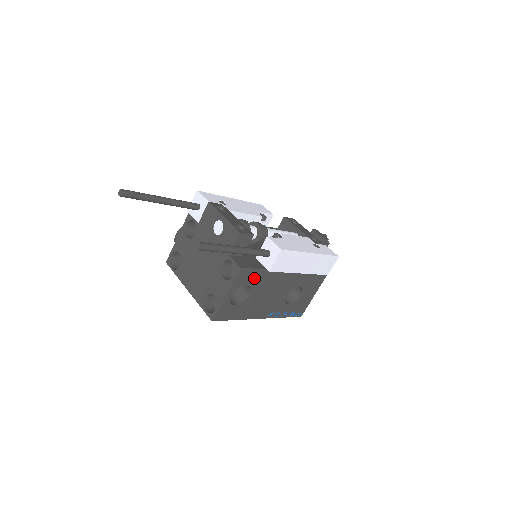
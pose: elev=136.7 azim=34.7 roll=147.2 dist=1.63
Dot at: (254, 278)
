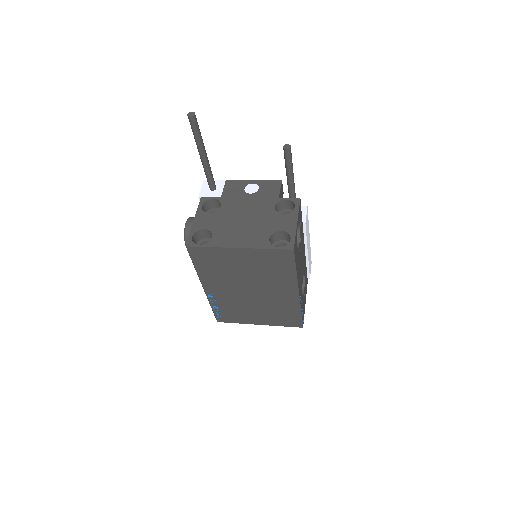
Dot at: (301, 223)
